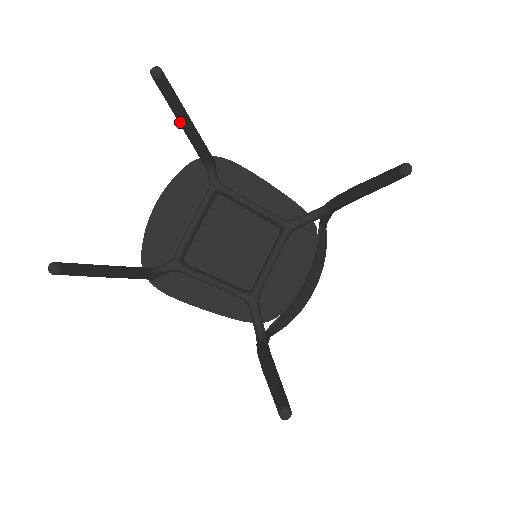
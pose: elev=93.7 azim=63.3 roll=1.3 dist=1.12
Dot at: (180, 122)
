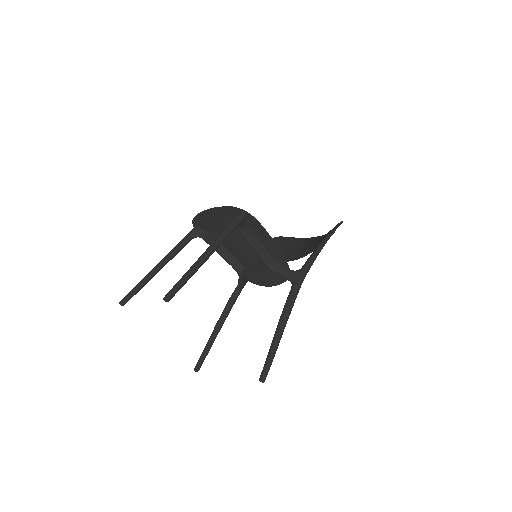
Dot at: occluded
